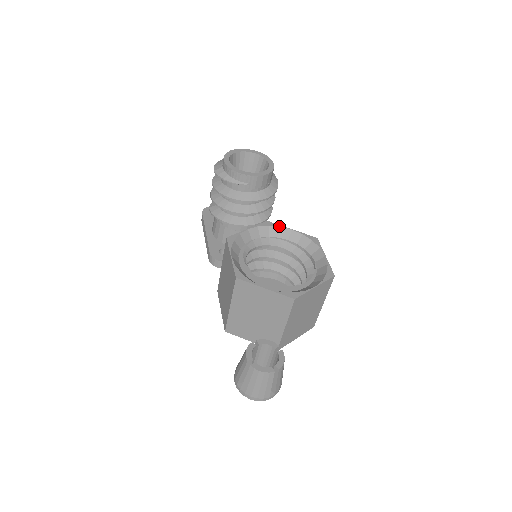
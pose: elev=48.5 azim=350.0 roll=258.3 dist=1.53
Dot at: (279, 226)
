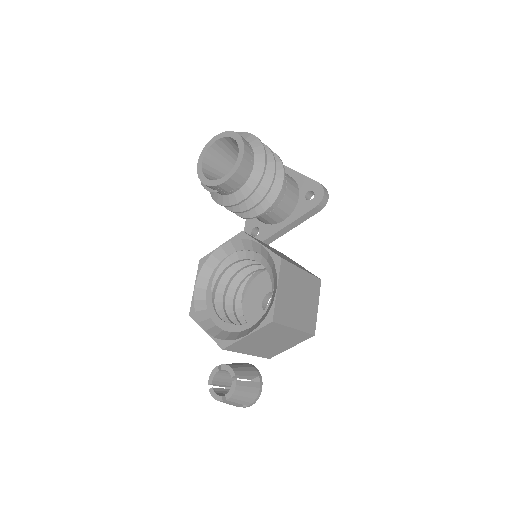
Dot at: (250, 239)
